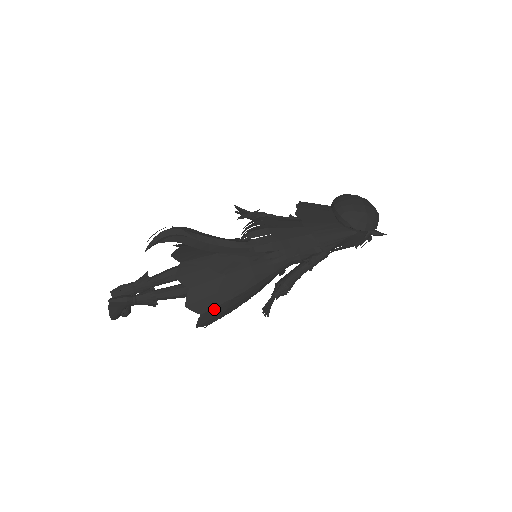
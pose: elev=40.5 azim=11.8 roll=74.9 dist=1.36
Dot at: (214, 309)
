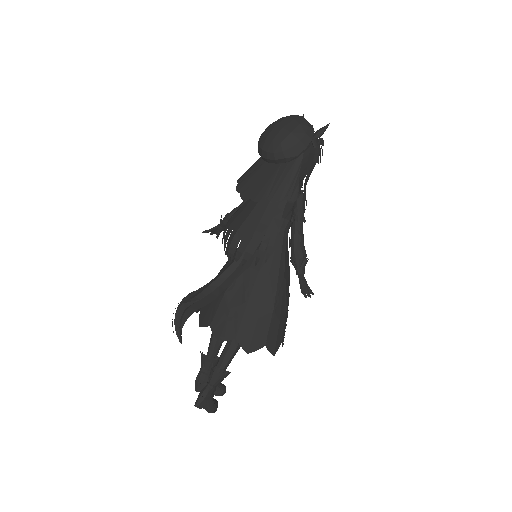
Dot at: (270, 331)
